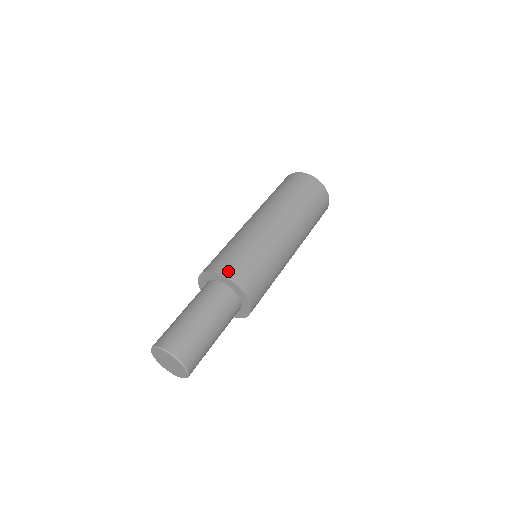
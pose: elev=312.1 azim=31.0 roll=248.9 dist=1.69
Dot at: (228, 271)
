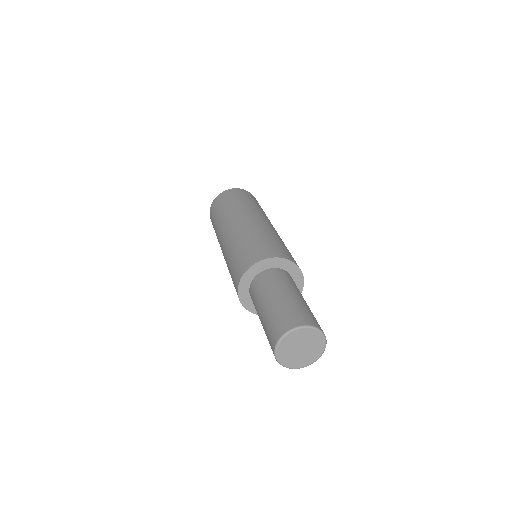
Dot at: (292, 259)
